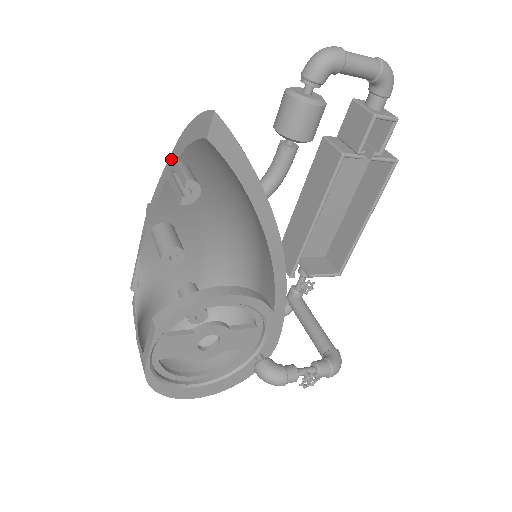
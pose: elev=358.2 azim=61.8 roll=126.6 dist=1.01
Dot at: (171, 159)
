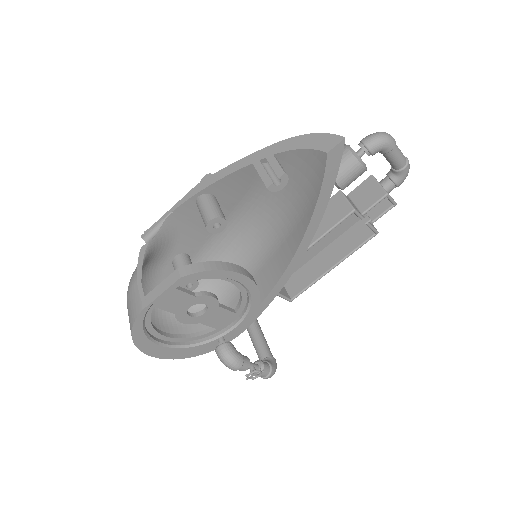
Dot at: (265, 151)
